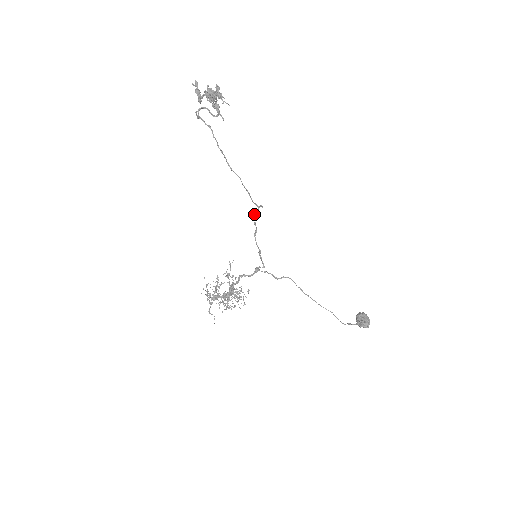
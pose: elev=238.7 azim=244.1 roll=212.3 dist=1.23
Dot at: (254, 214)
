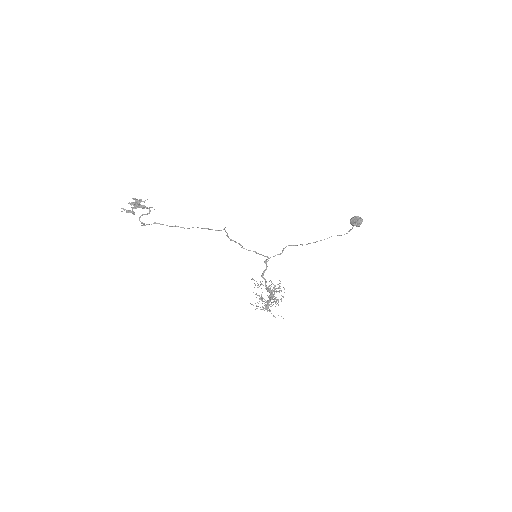
Dot at: occluded
